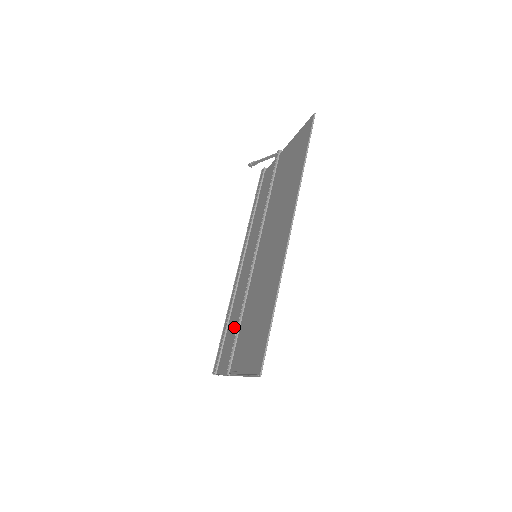
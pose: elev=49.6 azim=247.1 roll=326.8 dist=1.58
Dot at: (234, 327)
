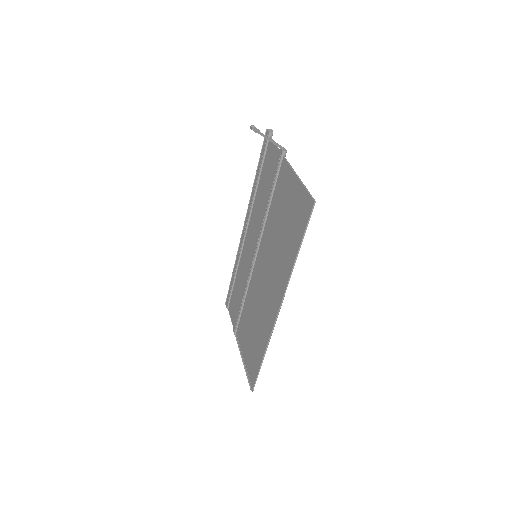
Dot at: (239, 296)
